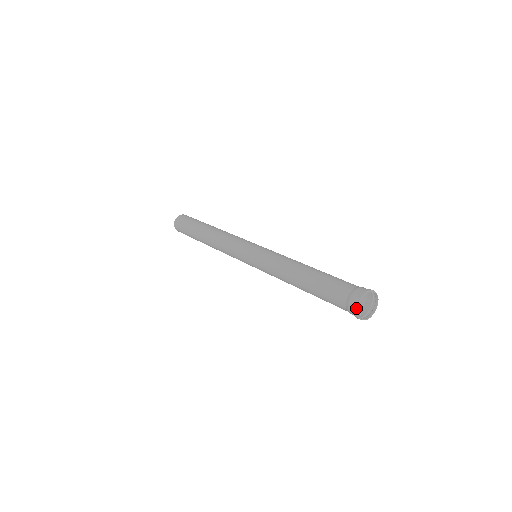
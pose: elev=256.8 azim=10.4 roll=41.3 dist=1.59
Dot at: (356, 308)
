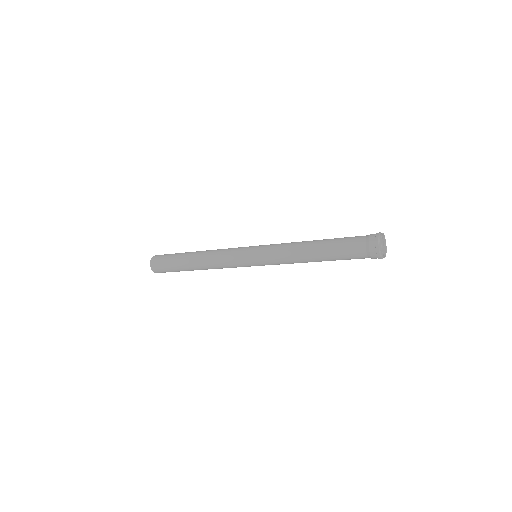
Dot at: (378, 248)
